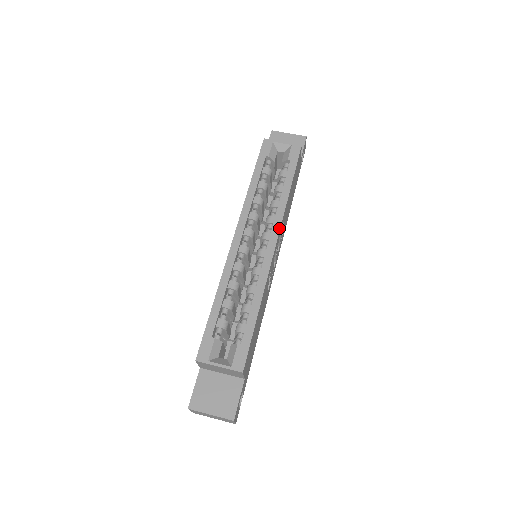
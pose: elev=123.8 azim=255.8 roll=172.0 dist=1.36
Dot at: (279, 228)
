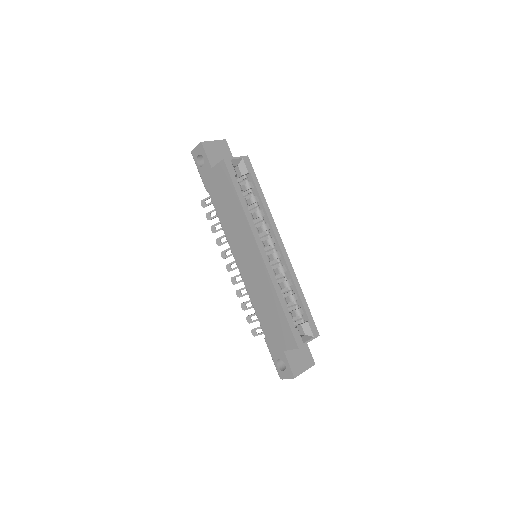
Dot at: occluded
